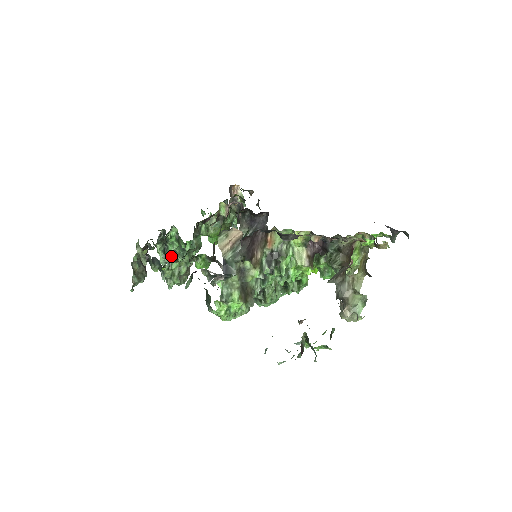
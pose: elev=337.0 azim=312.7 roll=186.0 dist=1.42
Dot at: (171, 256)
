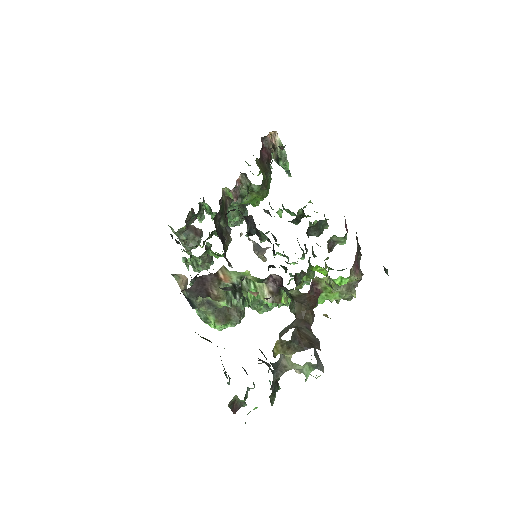
Dot at: occluded
